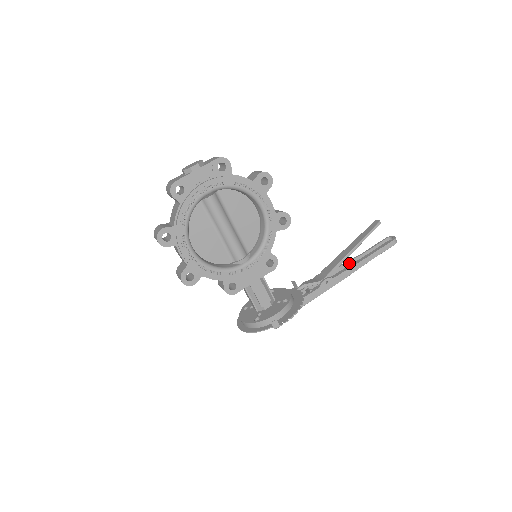
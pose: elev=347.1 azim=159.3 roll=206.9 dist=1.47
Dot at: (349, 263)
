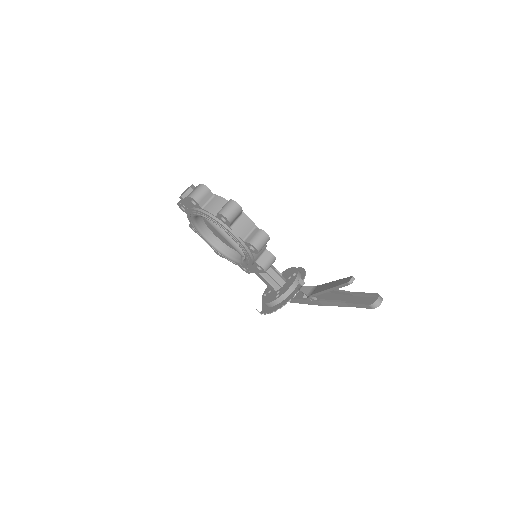
Dot at: (342, 293)
